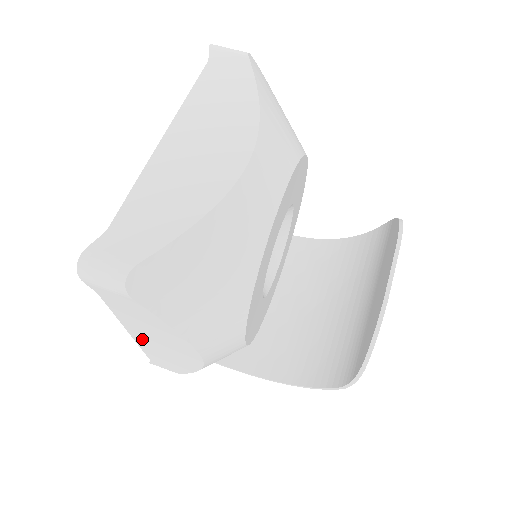
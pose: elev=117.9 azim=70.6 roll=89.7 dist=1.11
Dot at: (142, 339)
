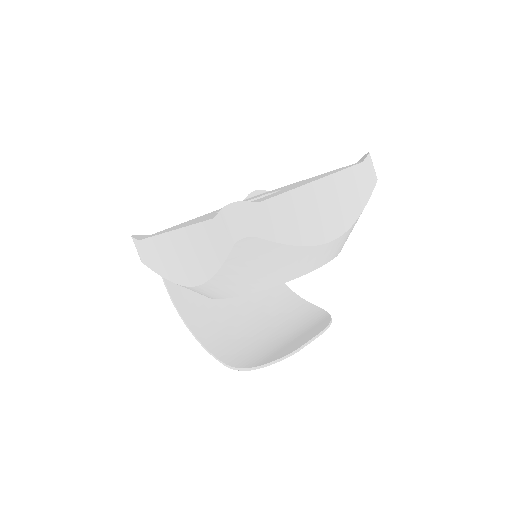
Dot at: (174, 240)
